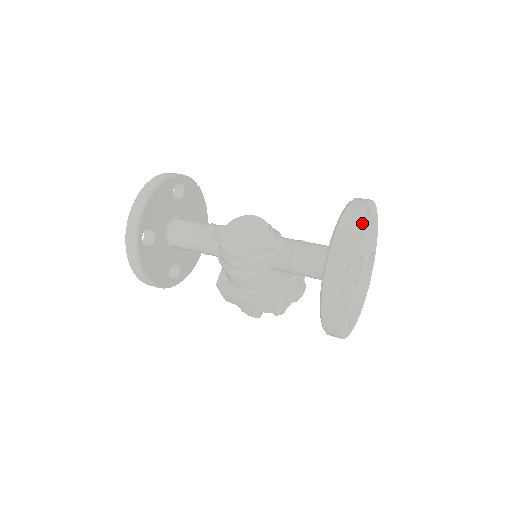
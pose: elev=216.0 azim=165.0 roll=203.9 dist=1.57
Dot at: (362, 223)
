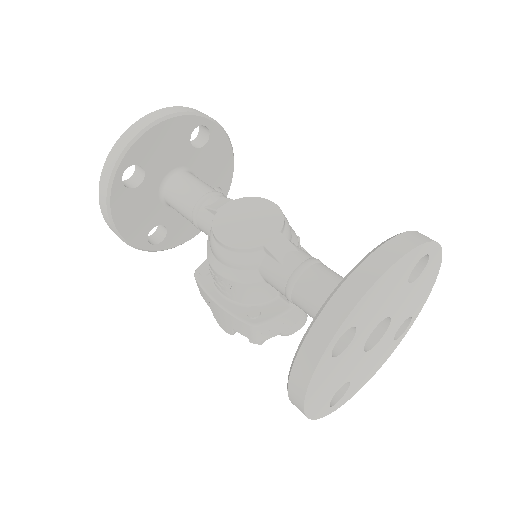
Dot at: (409, 270)
